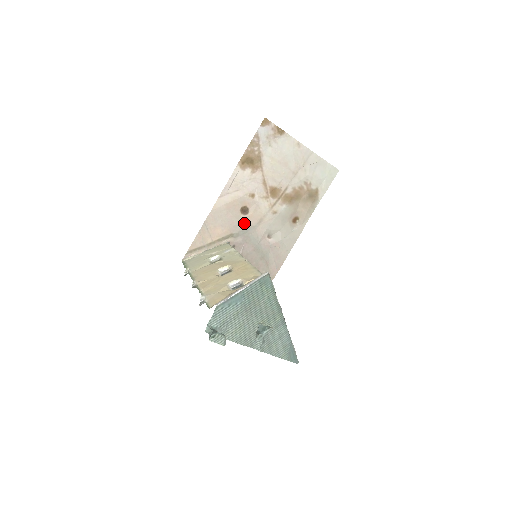
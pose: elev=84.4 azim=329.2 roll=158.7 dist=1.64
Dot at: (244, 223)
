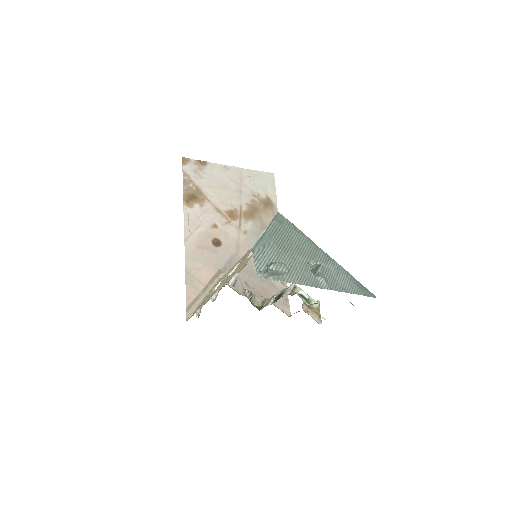
Dot at: (224, 254)
